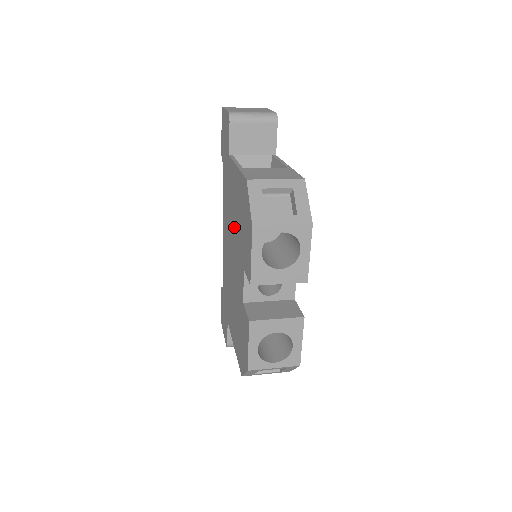
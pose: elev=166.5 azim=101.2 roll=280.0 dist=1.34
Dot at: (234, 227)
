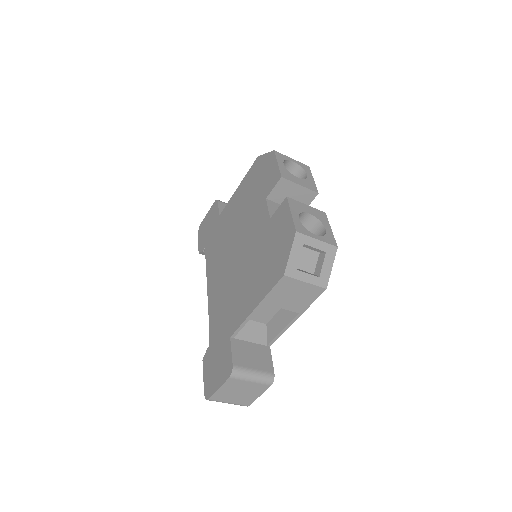
Dot at: (238, 224)
